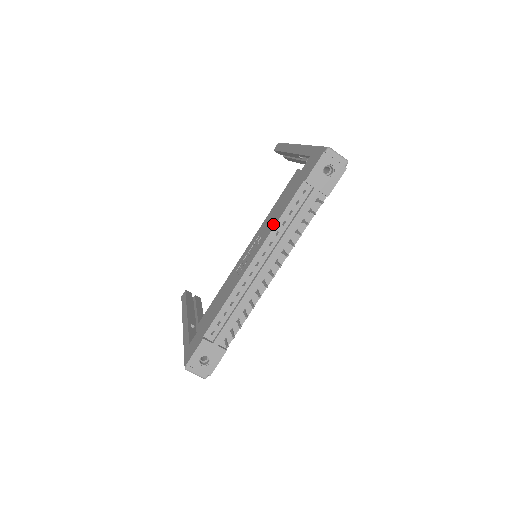
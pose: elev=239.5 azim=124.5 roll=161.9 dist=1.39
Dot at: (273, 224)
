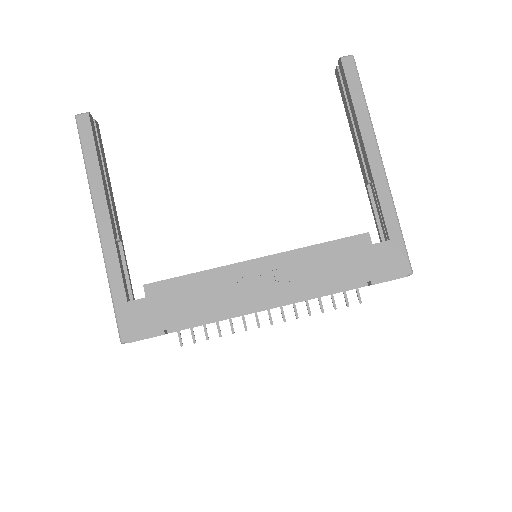
Dot at: (313, 288)
